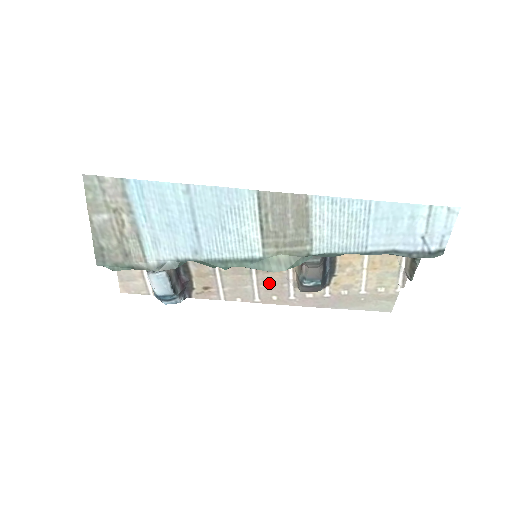
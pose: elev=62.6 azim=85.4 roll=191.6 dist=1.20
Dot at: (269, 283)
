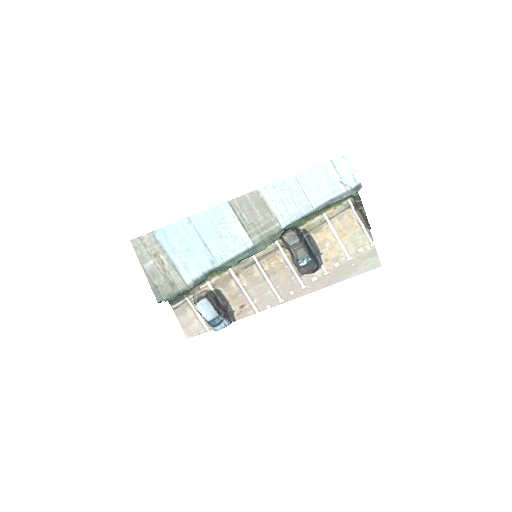
Dot at: (281, 282)
